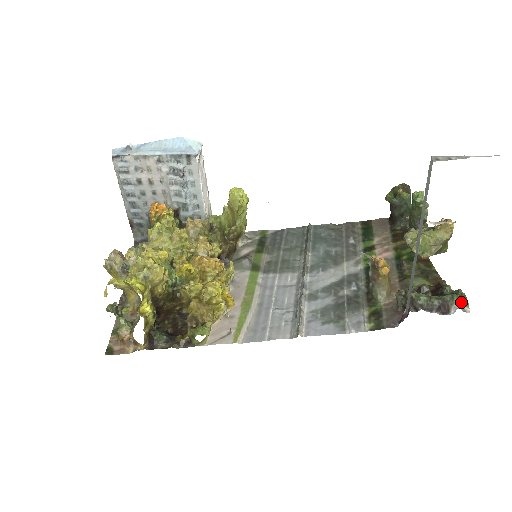
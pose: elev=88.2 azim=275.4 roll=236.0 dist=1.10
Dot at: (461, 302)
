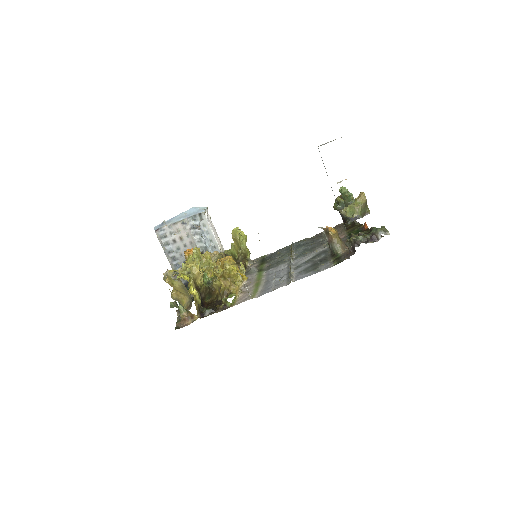
Dot at: (382, 230)
